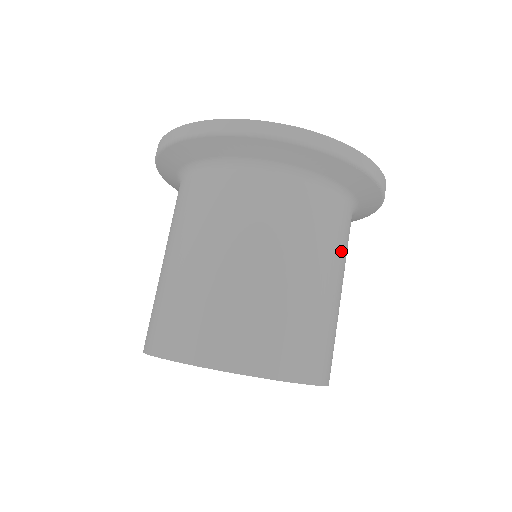
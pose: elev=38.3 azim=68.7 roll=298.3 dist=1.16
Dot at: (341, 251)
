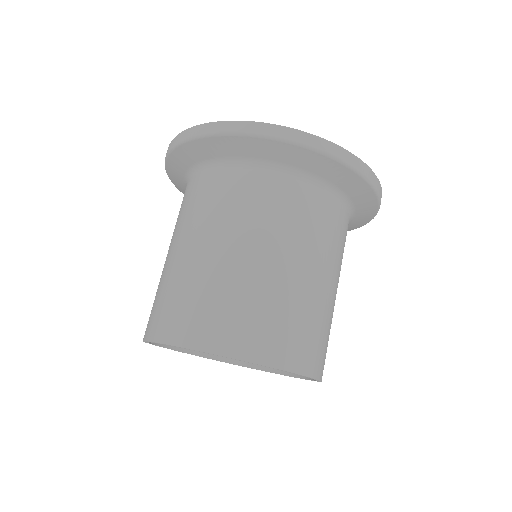
Dot at: occluded
